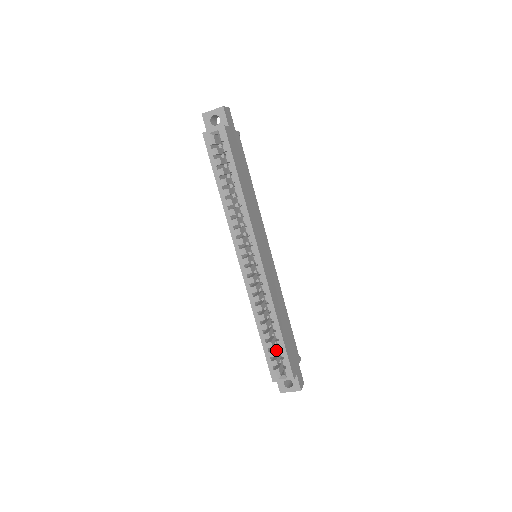
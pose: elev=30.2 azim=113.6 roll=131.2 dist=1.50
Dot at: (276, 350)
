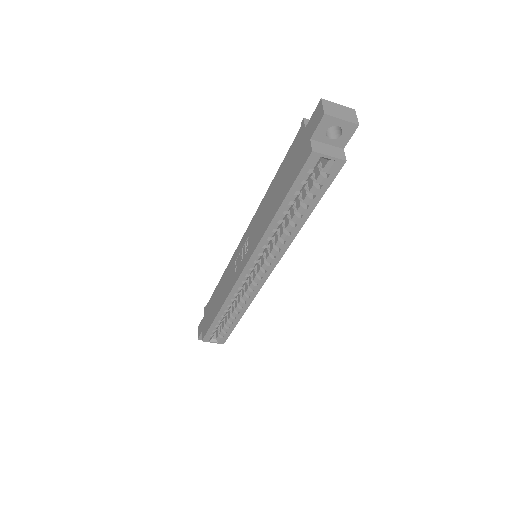
Dot at: occluded
